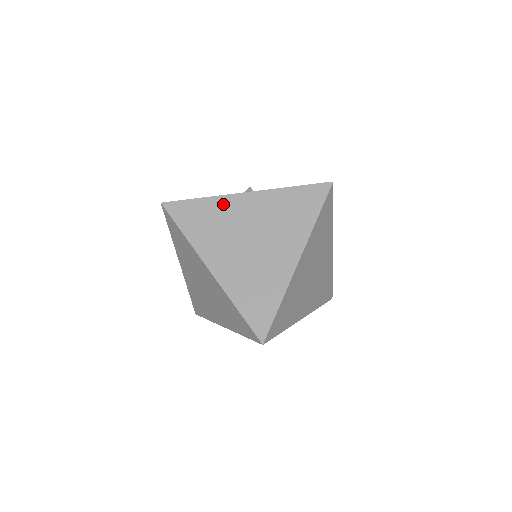
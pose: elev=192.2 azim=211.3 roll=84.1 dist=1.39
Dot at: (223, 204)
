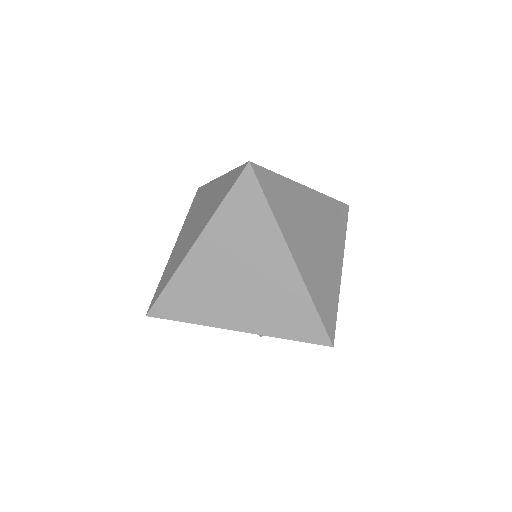
Dot at: (295, 190)
